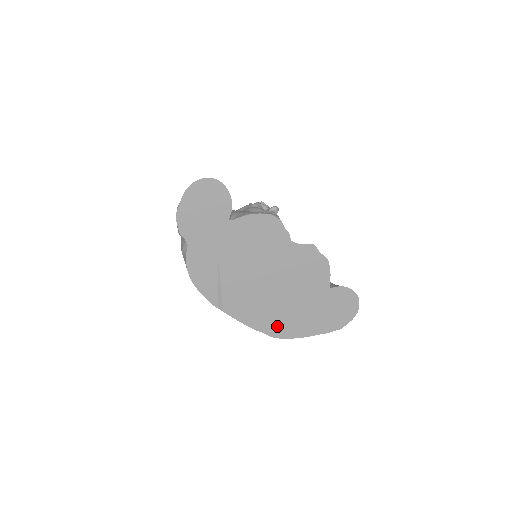
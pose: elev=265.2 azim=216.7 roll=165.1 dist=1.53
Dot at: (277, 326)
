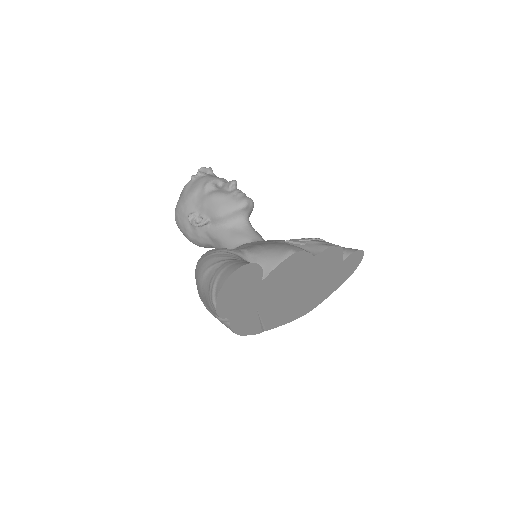
Dot at: (307, 308)
